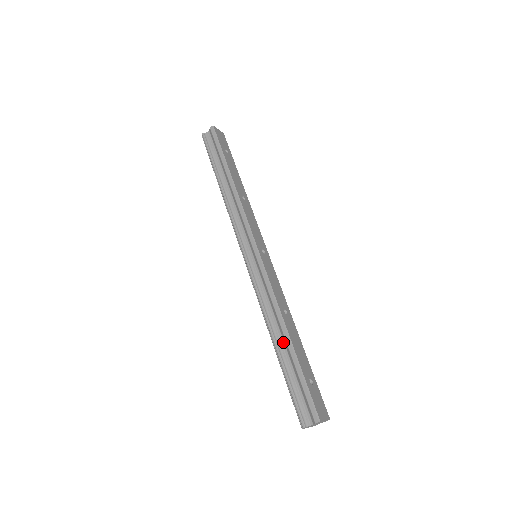
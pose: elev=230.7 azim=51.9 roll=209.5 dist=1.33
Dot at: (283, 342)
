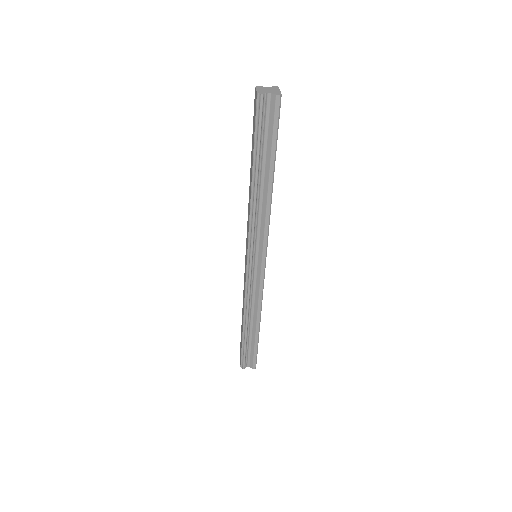
Dot at: (252, 325)
